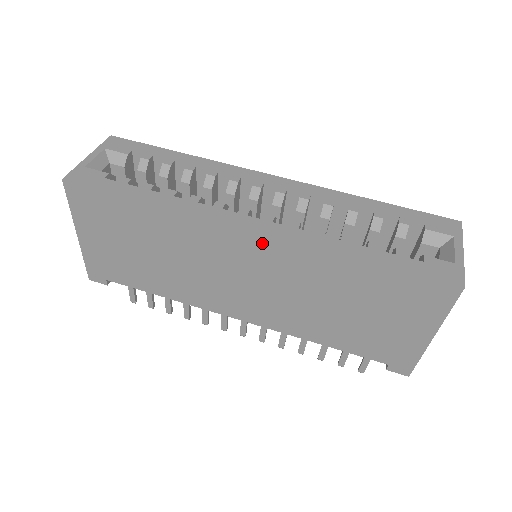
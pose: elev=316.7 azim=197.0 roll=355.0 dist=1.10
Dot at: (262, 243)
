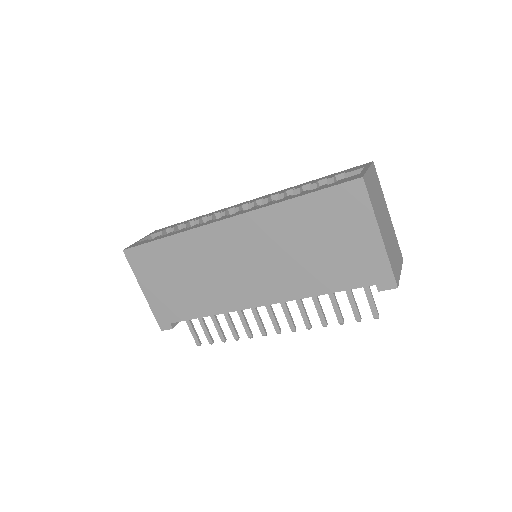
Dot at: (237, 225)
